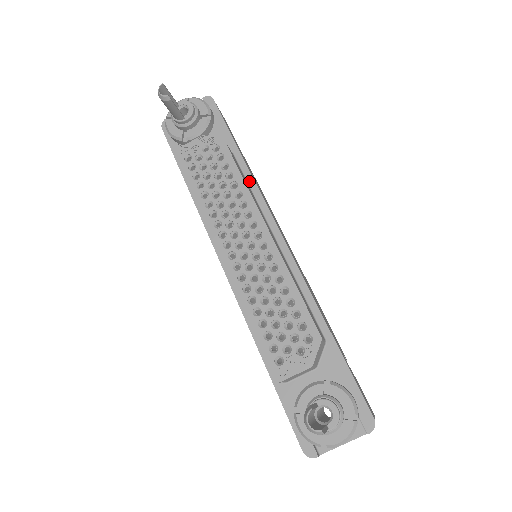
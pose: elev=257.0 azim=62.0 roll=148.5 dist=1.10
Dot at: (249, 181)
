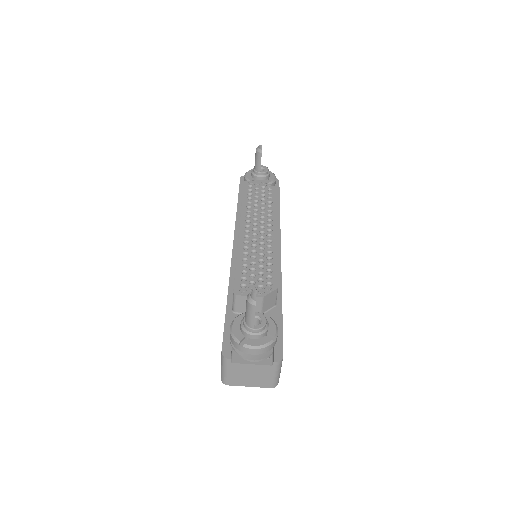
Dot at: (277, 219)
